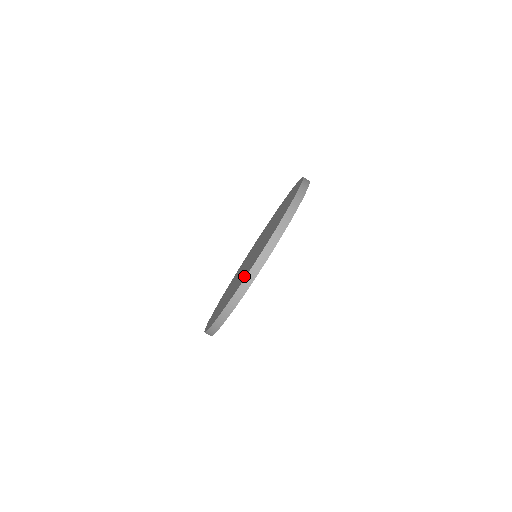
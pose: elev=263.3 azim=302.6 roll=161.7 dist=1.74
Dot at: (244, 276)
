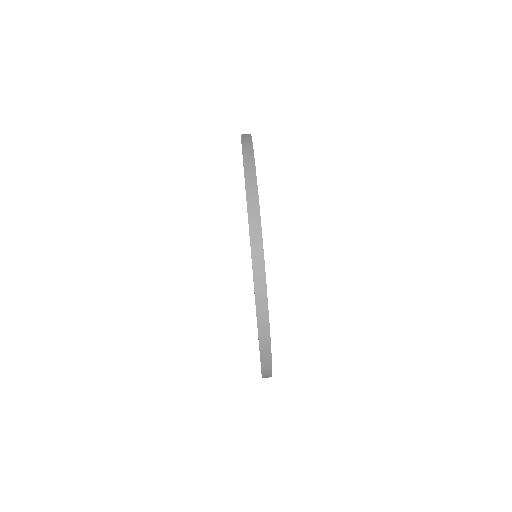
Dot at: occluded
